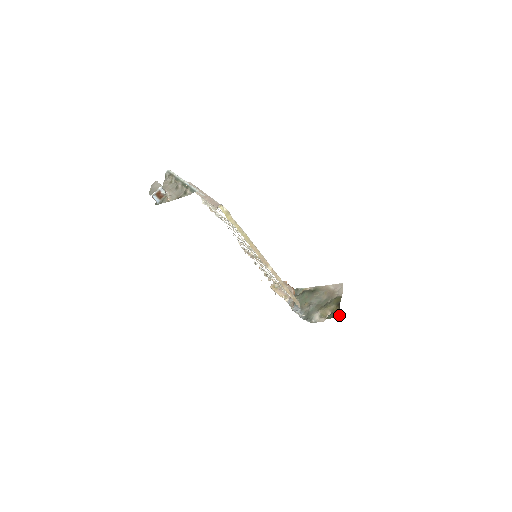
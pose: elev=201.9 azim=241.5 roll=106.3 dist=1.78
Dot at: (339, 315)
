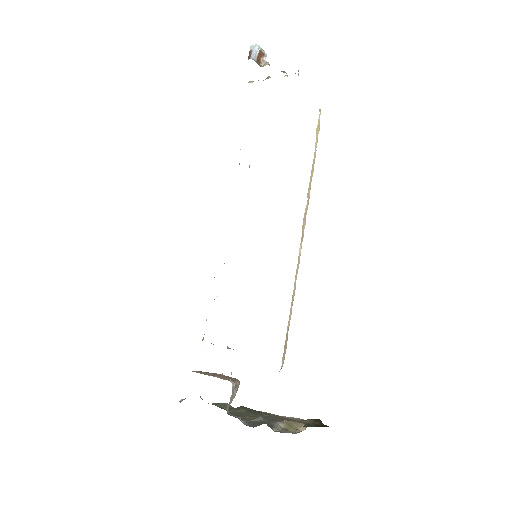
Dot at: occluded
